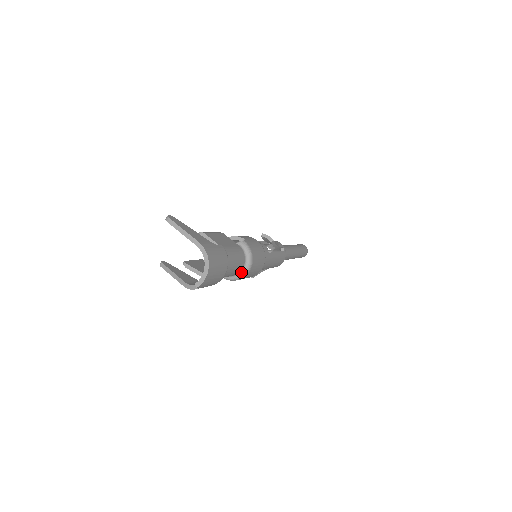
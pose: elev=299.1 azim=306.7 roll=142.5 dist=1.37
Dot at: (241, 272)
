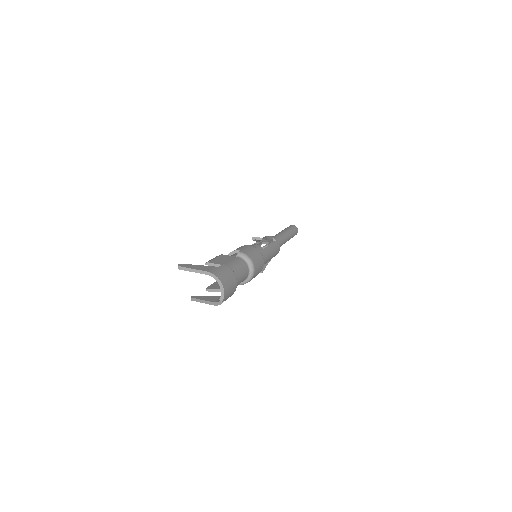
Dot at: (249, 274)
